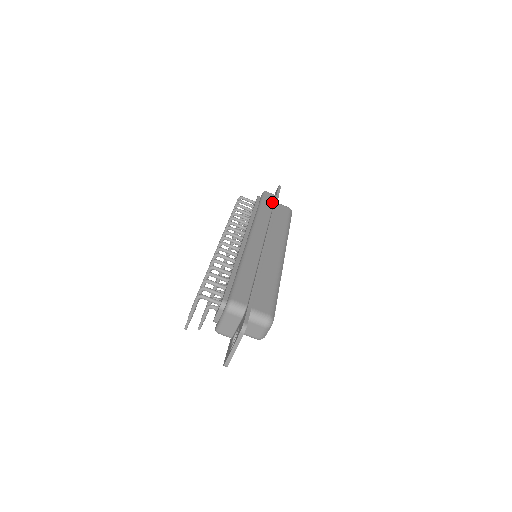
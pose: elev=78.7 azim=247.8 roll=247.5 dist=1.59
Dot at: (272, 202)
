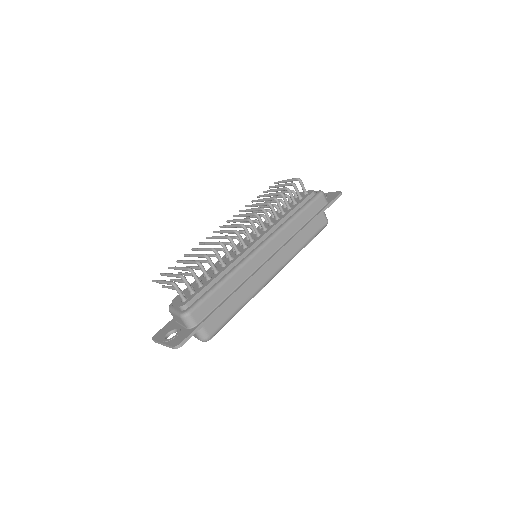
Dot at: (316, 211)
